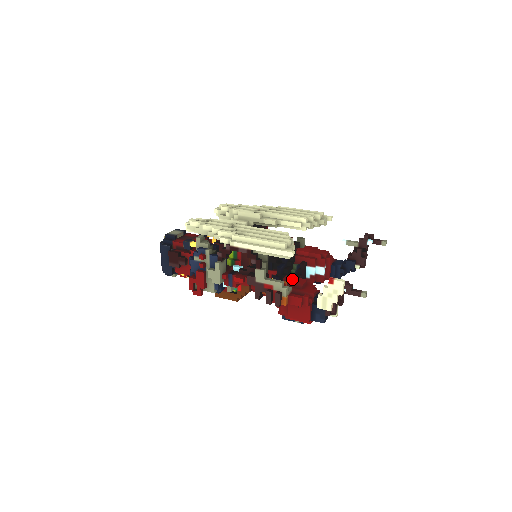
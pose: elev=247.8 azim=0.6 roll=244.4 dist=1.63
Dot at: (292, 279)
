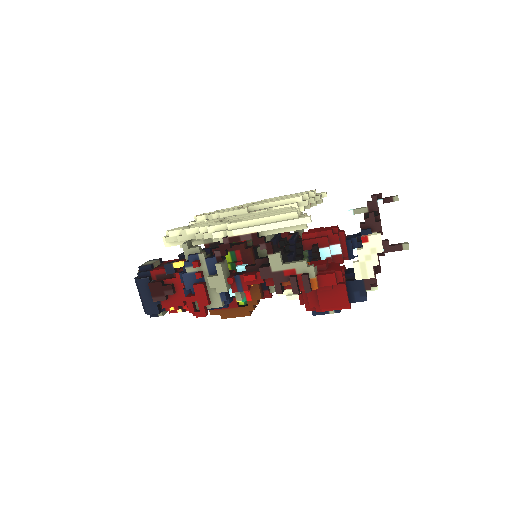
Dot at: (310, 263)
